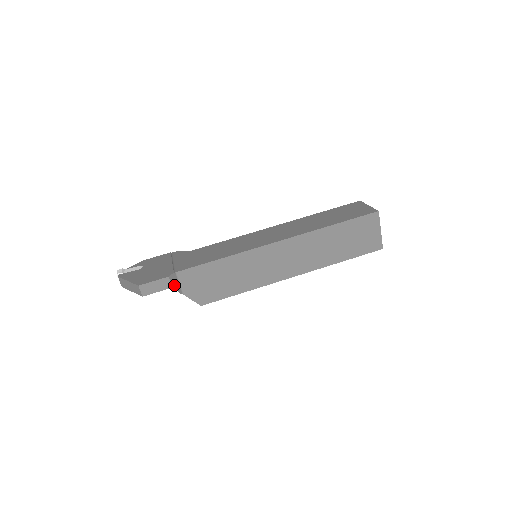
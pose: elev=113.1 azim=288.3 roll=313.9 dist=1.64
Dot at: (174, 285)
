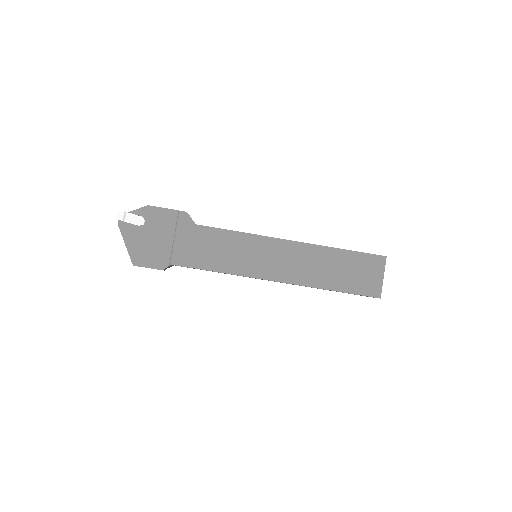
Dot at: occluded
